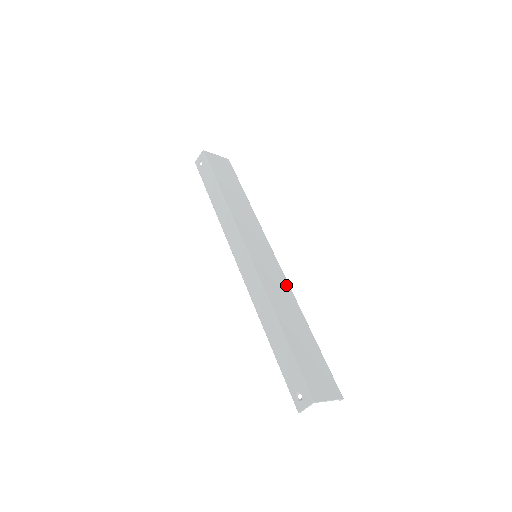
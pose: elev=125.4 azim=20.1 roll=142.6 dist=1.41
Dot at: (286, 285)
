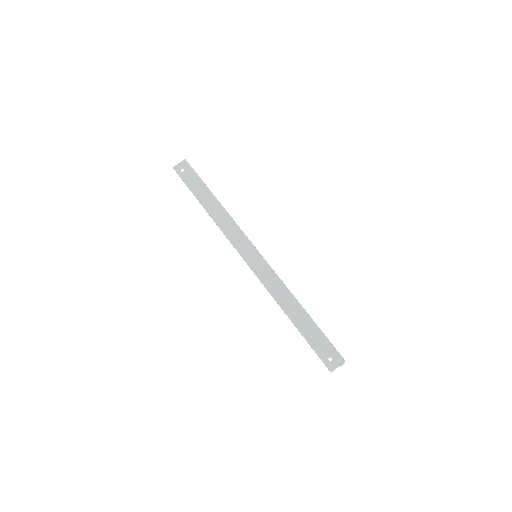
Dot at: occluded
